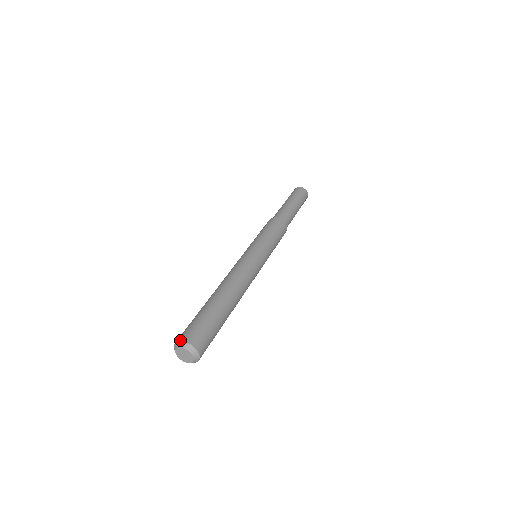
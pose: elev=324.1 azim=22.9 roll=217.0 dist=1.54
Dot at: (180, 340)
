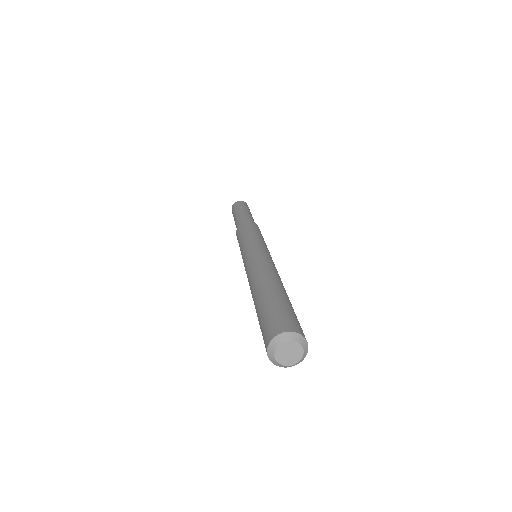
Dot at: (300, 333)
